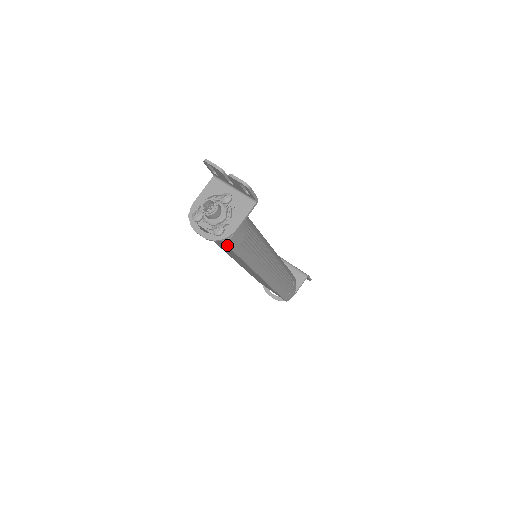
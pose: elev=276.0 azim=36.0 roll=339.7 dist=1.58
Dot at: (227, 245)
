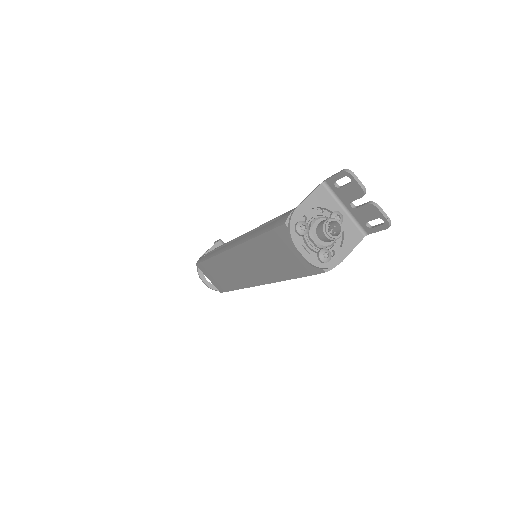
Dot at: occluded
